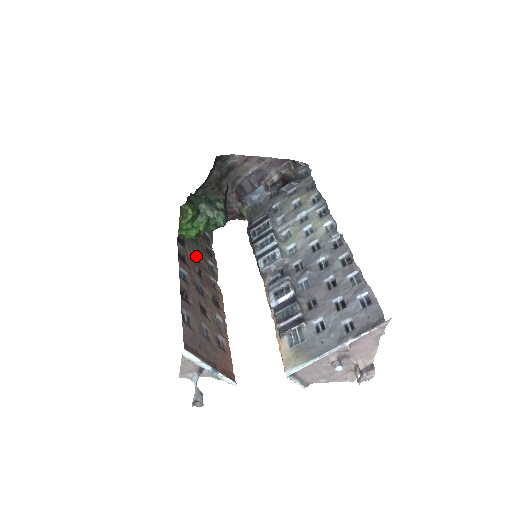
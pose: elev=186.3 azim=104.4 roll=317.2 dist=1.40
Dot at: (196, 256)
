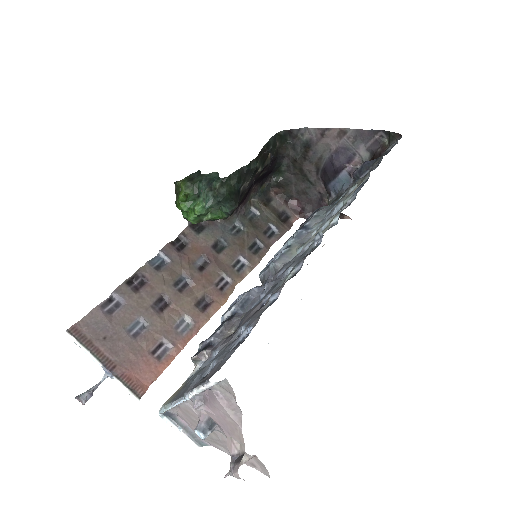
Dot at: (217, 247)
